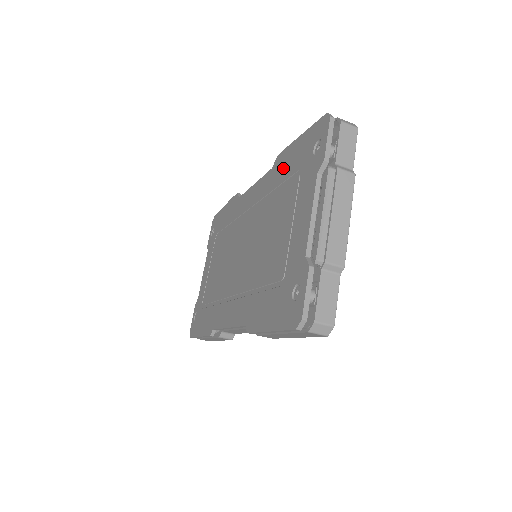
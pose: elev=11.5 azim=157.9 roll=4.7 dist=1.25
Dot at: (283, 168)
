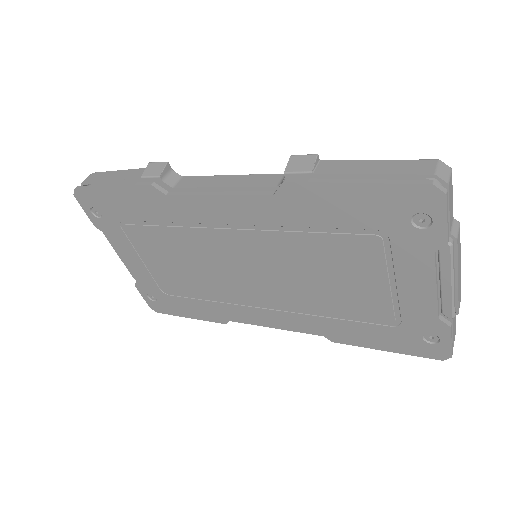
Dot at: (320, 210)
